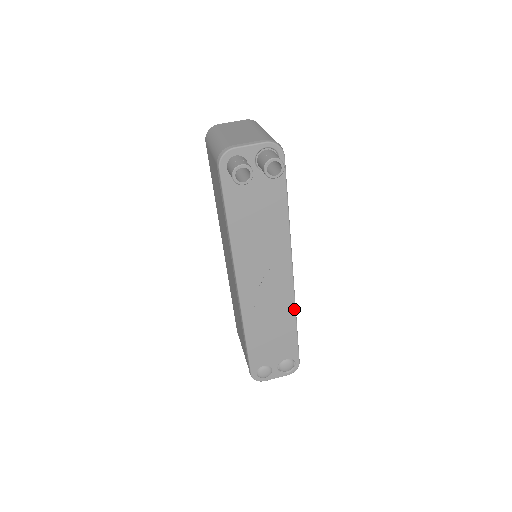
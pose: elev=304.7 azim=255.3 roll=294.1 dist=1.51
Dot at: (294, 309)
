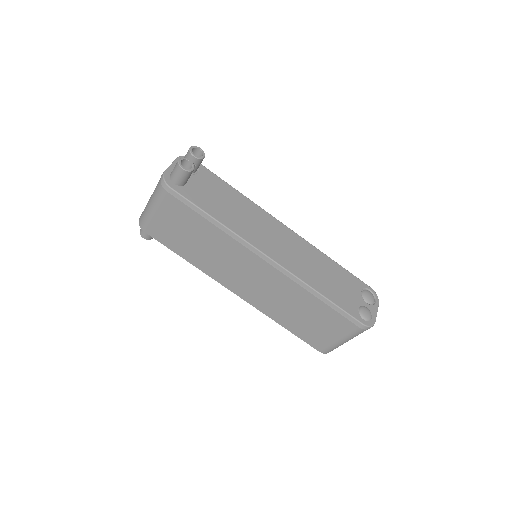
Dot at: (316, 249)
